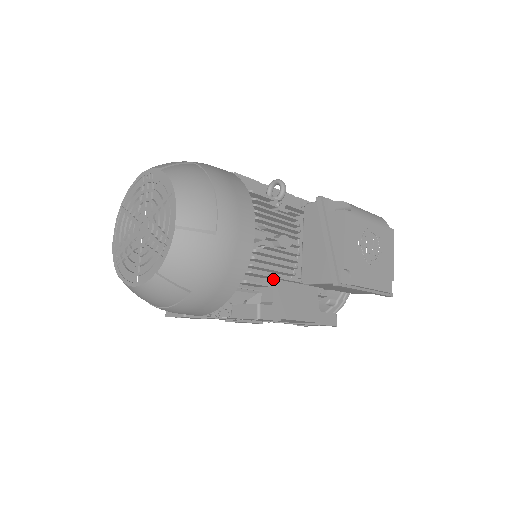
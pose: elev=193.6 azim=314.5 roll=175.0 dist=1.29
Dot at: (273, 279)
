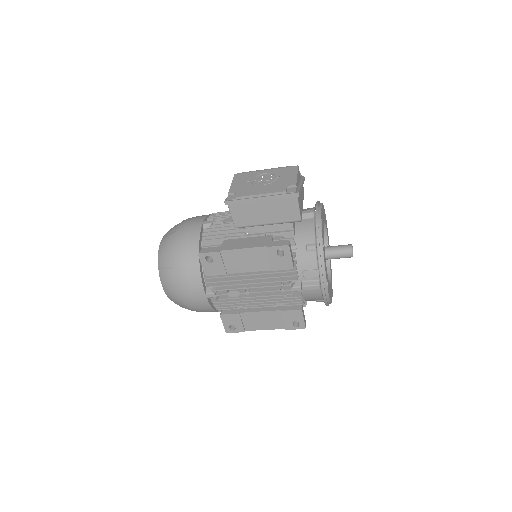
Dot at: (224, 240)
